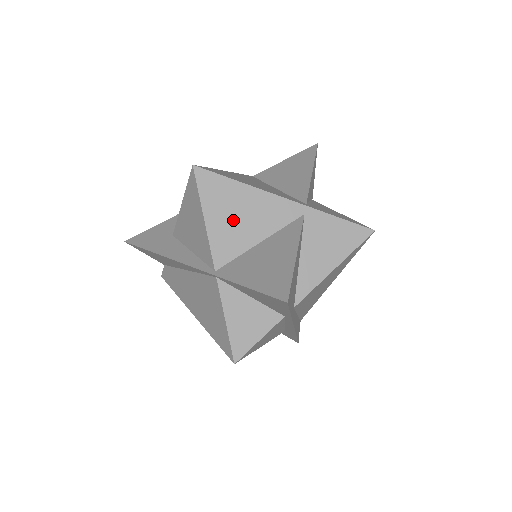
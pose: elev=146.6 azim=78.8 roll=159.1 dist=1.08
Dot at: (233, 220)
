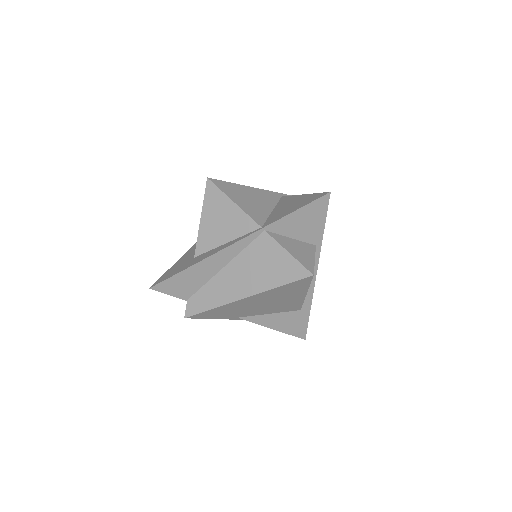
Dot at: (250, 202)
